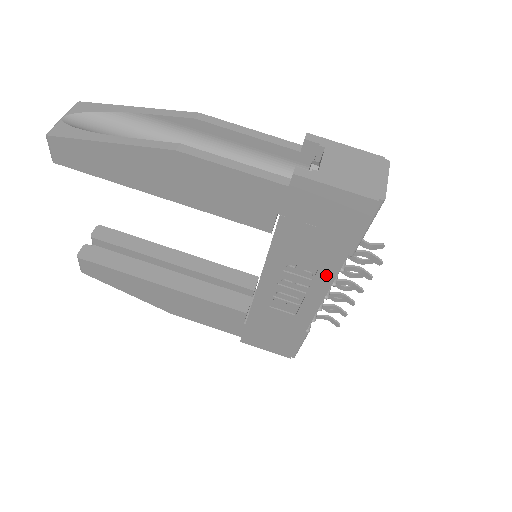
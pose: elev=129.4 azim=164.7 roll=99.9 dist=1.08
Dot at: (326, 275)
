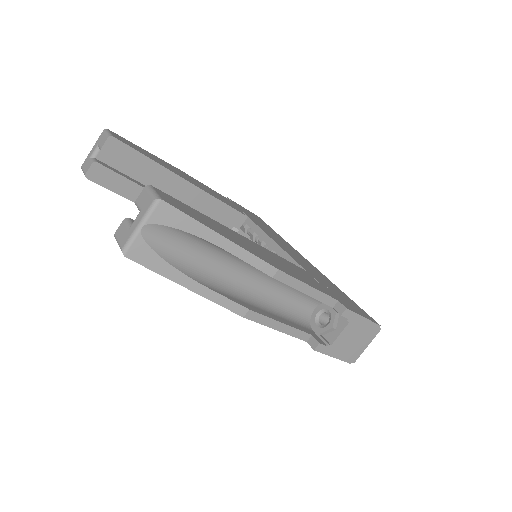
Dot at: occluded
